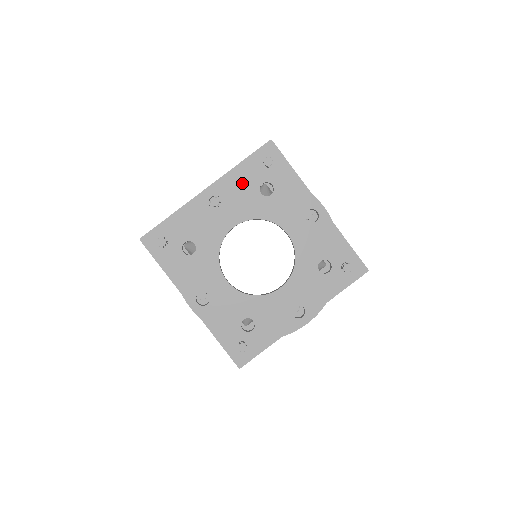
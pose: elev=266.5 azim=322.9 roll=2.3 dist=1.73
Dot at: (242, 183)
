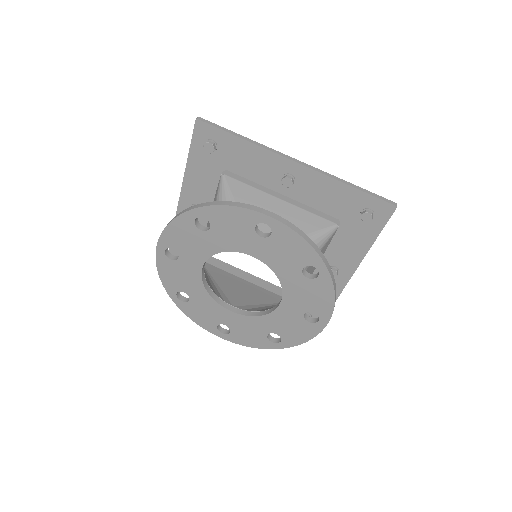
Dot at: (178, 228)
